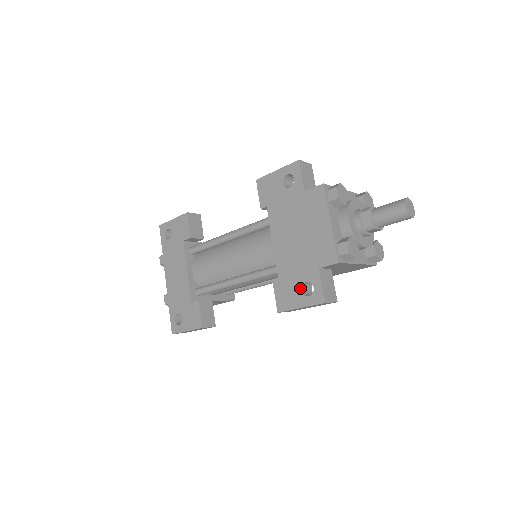
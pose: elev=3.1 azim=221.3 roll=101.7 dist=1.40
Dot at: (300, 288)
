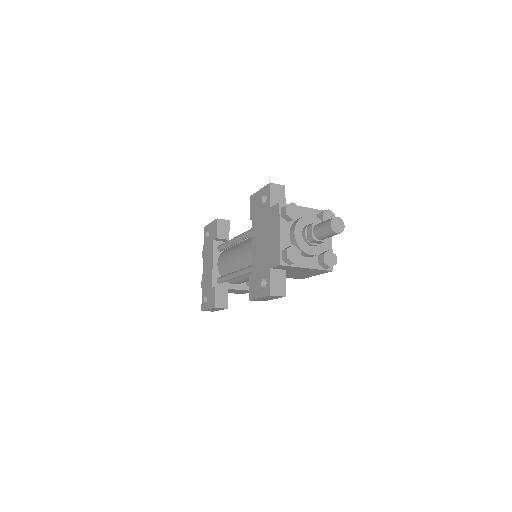
Dot at: (260, 282)
